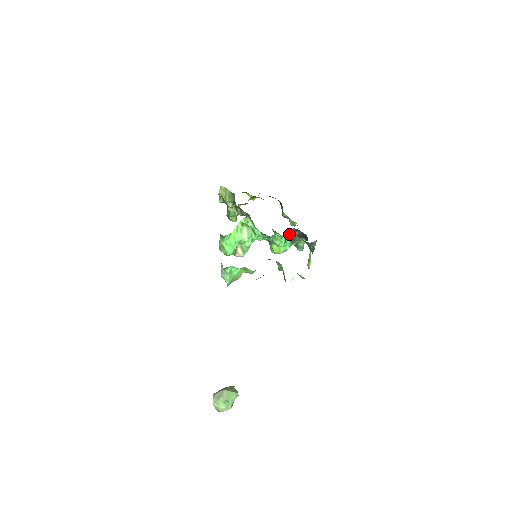
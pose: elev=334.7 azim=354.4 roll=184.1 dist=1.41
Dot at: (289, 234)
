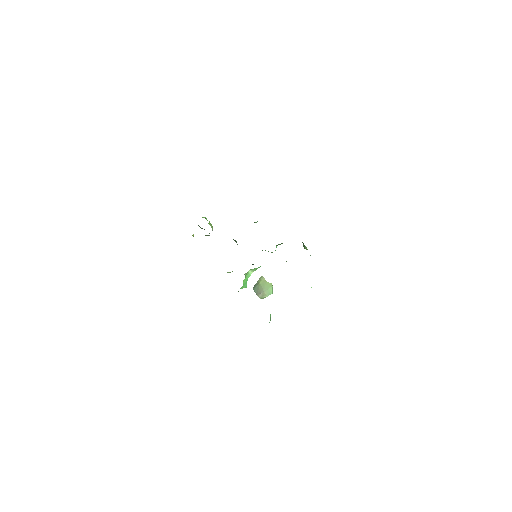
Dot at: occluded
